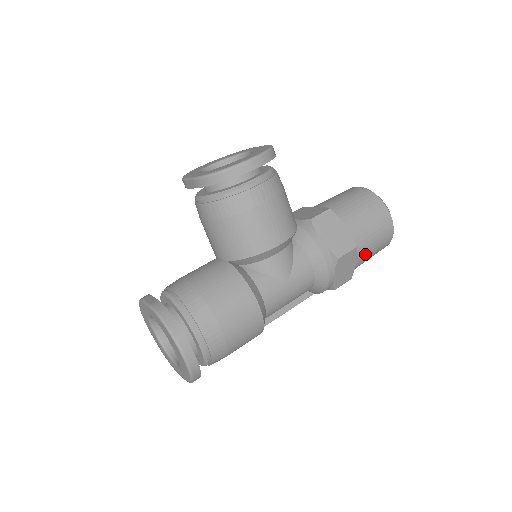
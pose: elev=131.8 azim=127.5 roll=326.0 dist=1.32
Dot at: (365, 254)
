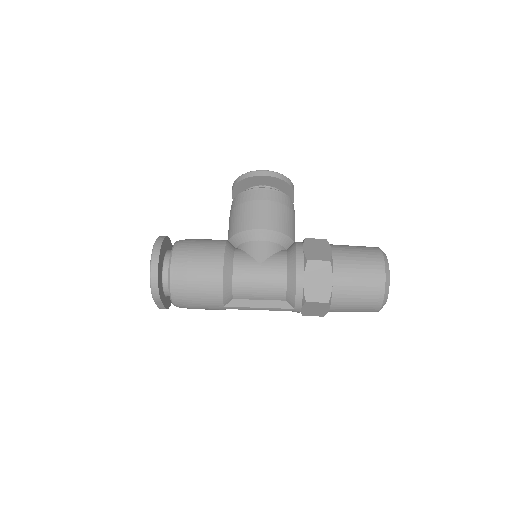
Dot at: (345, 281)
